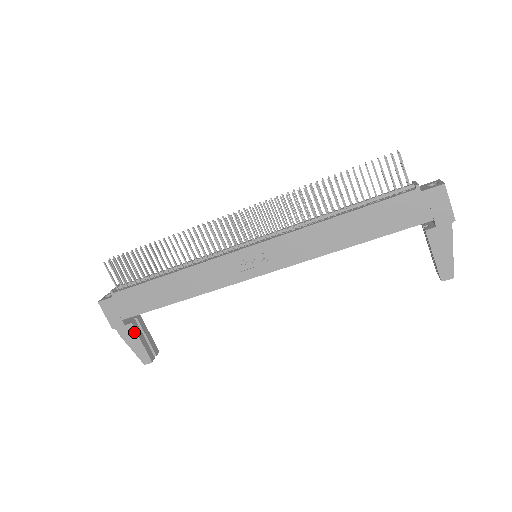
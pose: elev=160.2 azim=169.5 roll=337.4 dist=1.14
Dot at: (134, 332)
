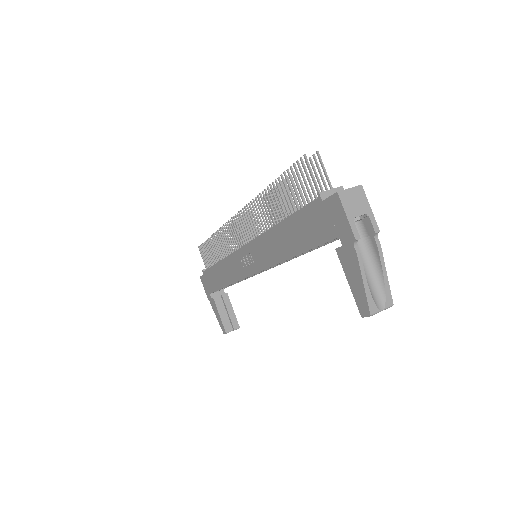
Dot at: (215, 305)
